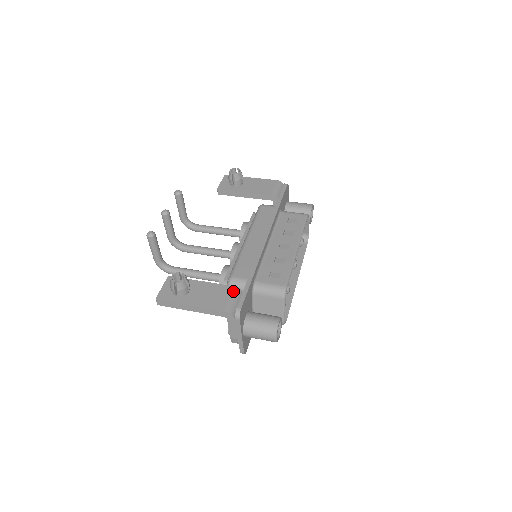
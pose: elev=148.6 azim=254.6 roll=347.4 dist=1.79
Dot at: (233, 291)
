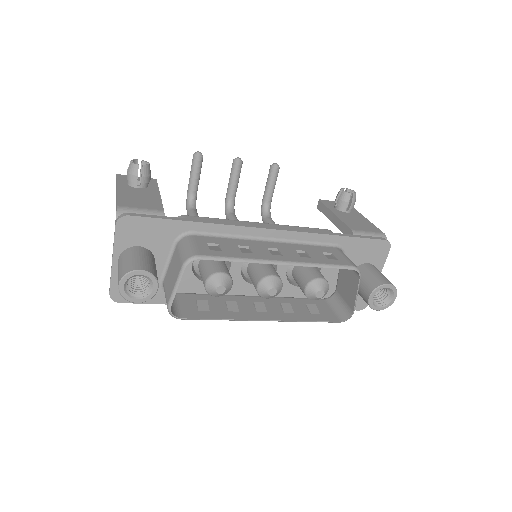
Dot at: (155, 210)
